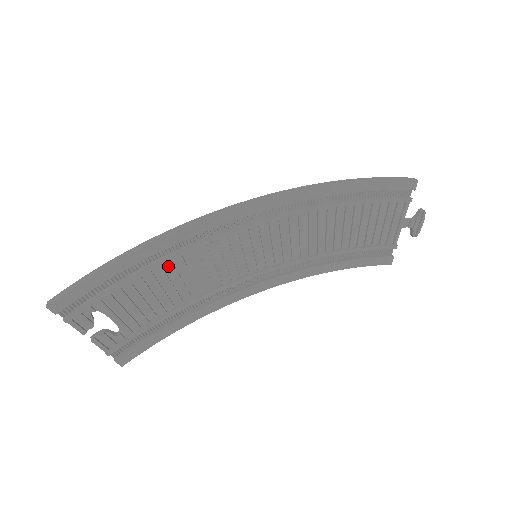
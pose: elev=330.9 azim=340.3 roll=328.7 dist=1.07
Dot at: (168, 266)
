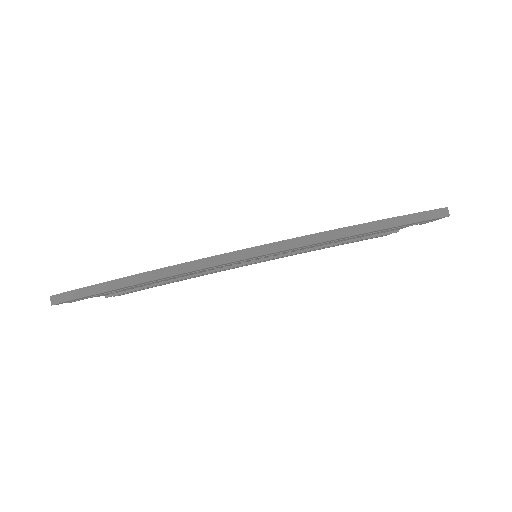
Dot at: occluded
